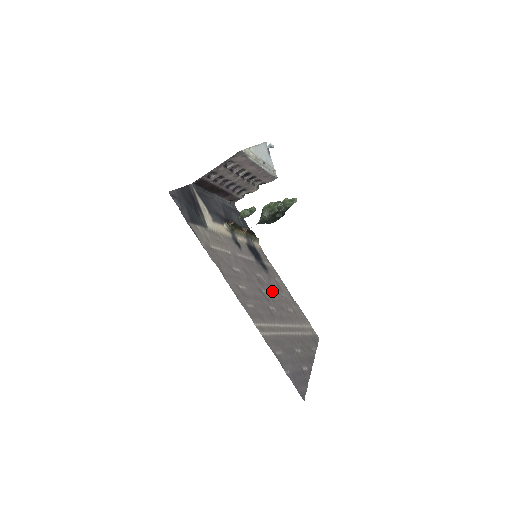
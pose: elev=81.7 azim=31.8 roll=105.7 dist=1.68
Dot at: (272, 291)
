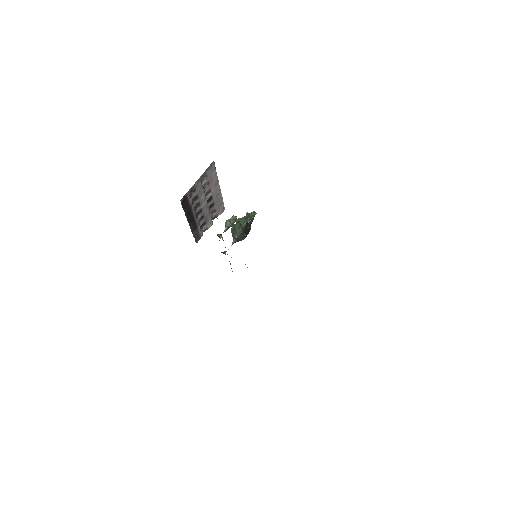
Dot at: occluded
